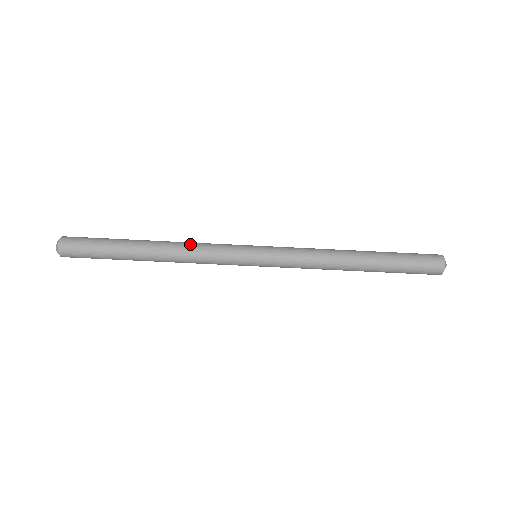
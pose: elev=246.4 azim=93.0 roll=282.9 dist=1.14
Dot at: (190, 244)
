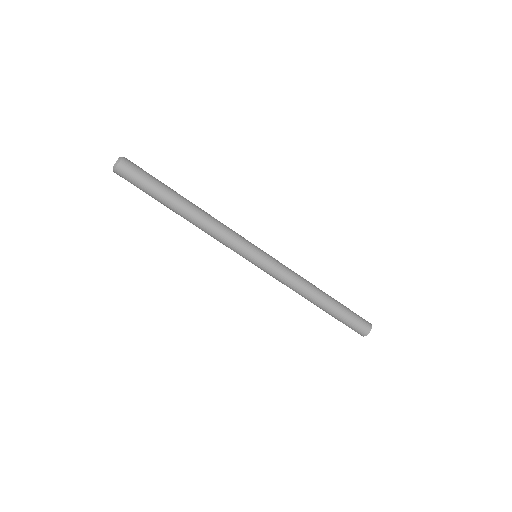
Dot at: (217, 220)
